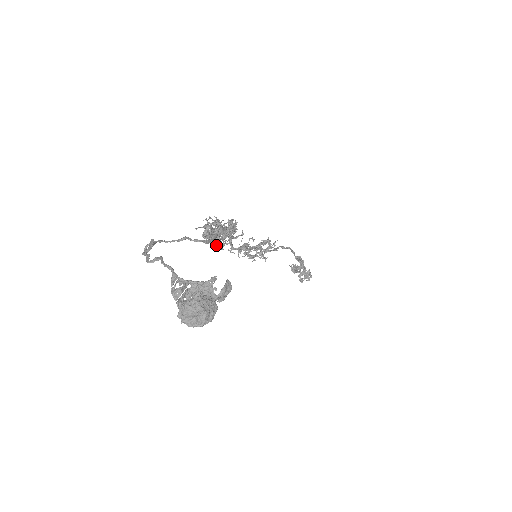
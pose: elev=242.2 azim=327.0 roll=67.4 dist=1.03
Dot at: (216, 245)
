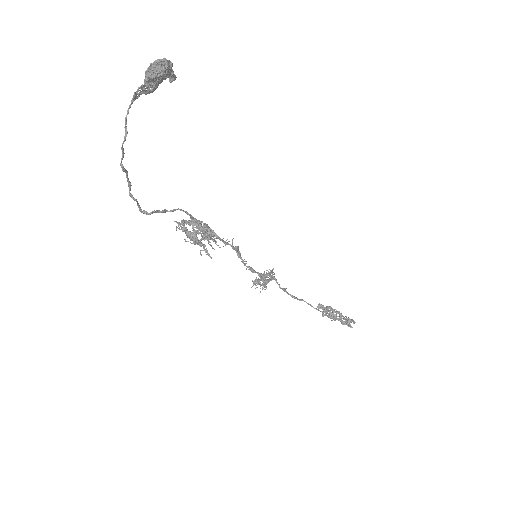
Dot at: (204, 232)
